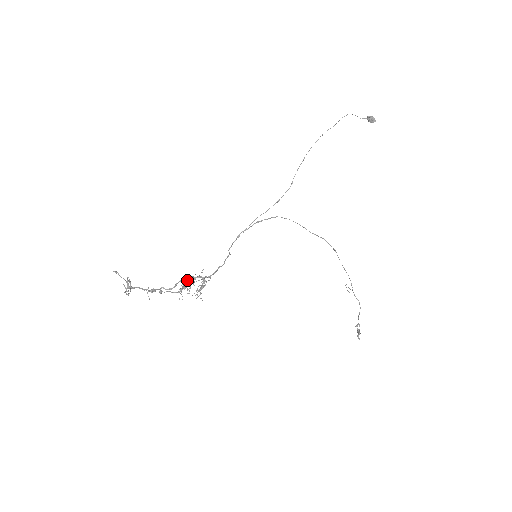
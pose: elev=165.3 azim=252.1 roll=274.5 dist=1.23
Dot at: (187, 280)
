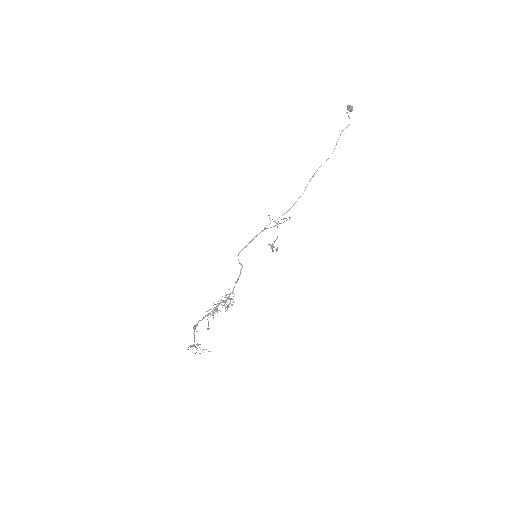
Dot at: occluded
